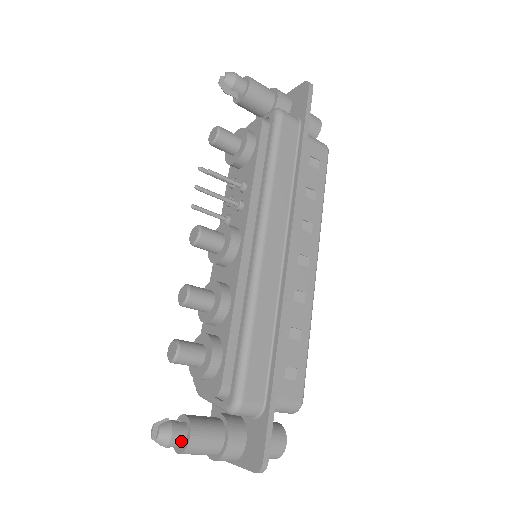
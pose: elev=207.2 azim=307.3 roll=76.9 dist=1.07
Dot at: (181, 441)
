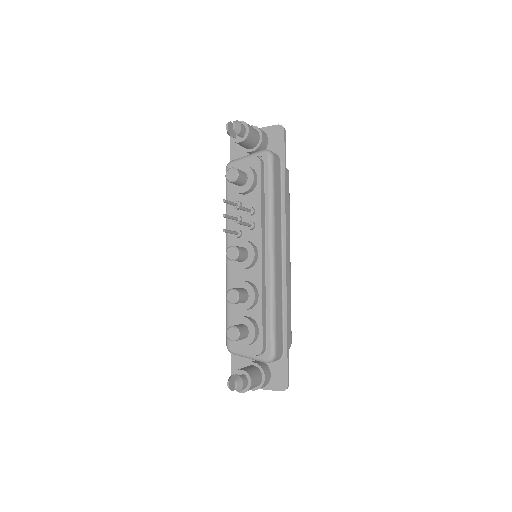
Dot at: (246, 386)
